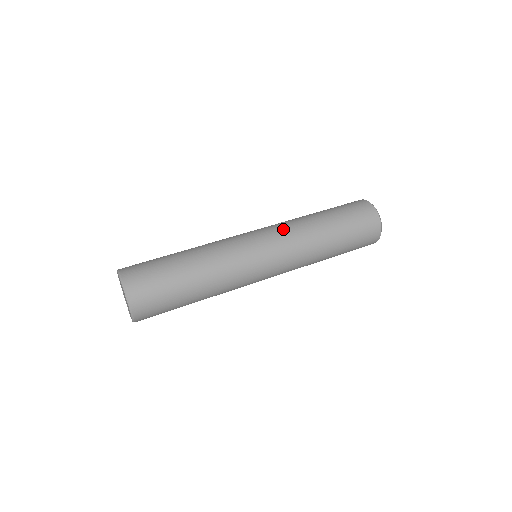
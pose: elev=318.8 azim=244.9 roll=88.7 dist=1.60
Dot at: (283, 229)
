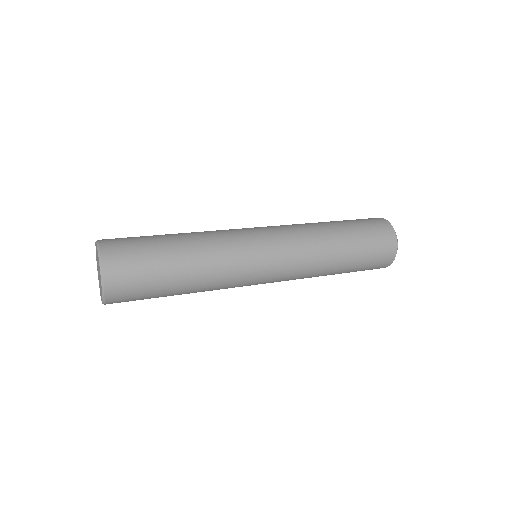
Dot at: (293, 233)
